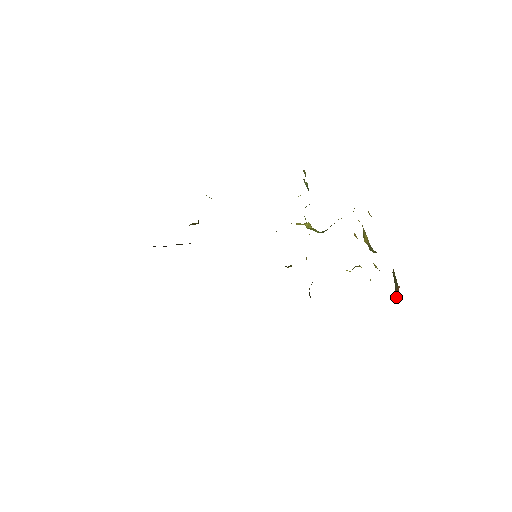
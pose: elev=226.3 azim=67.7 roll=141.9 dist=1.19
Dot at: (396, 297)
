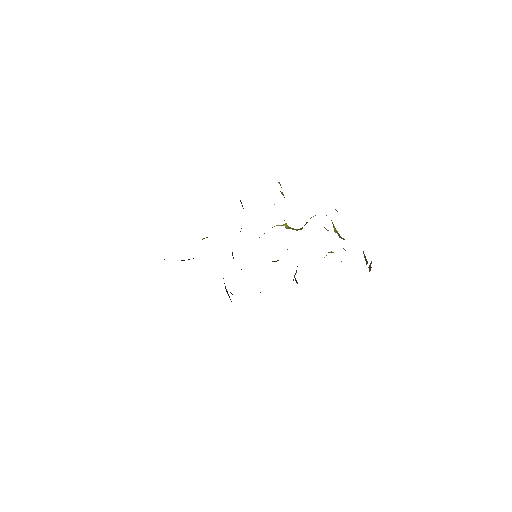
Dot at: (370, 269)
